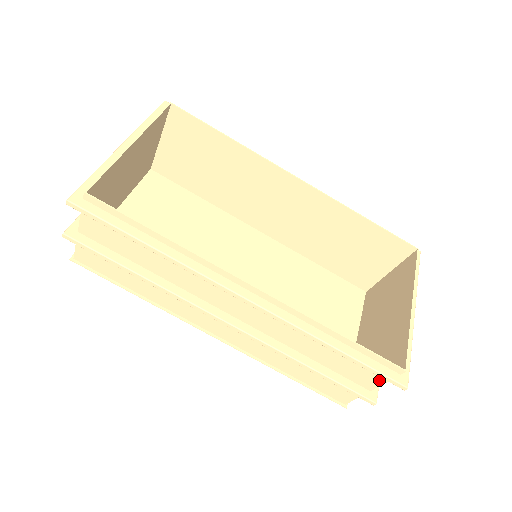
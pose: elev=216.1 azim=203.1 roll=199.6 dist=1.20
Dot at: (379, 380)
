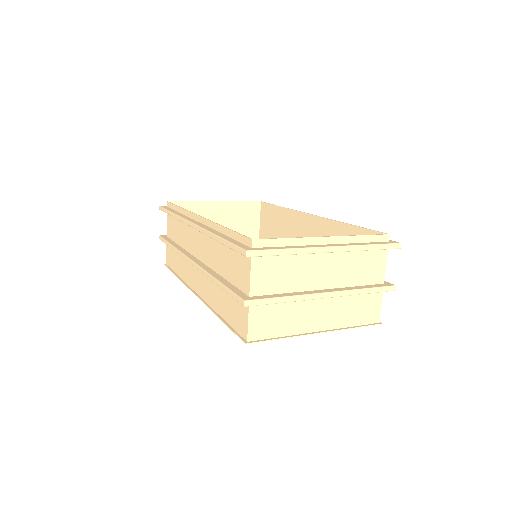
Dot at: (248, 271)
